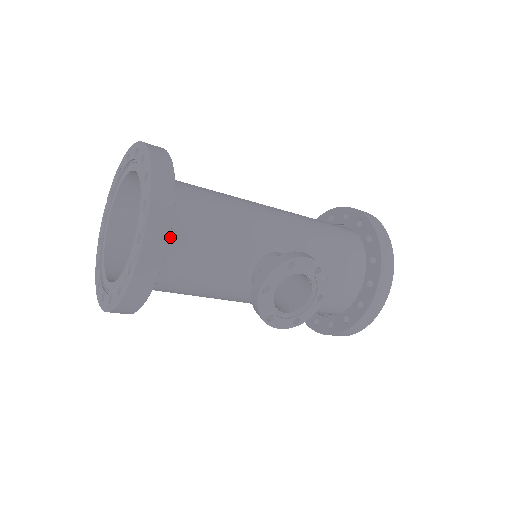
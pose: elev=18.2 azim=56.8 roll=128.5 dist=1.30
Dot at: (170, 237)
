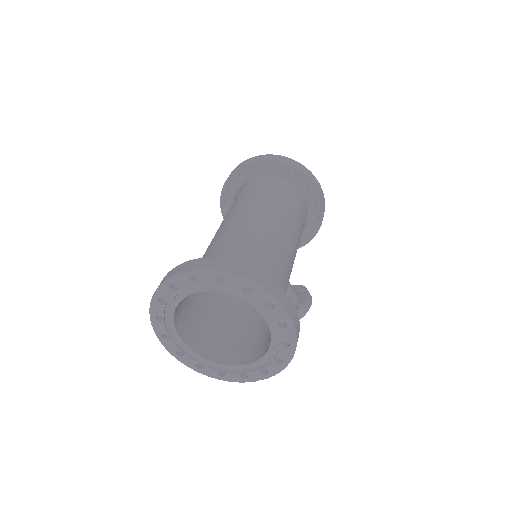
Dot at: (264, 342)
